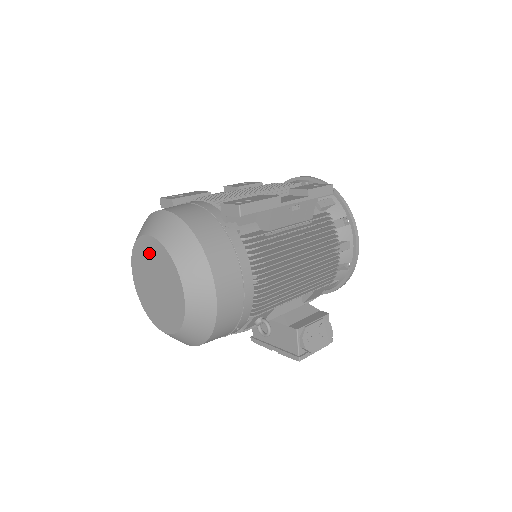
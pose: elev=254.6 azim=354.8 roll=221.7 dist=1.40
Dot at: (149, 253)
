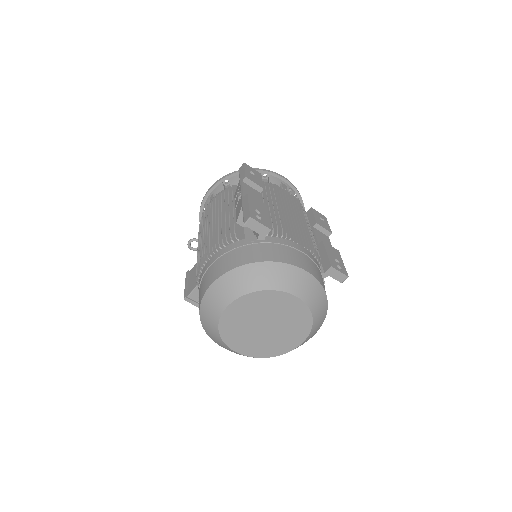
Dot at: (282, 306)
